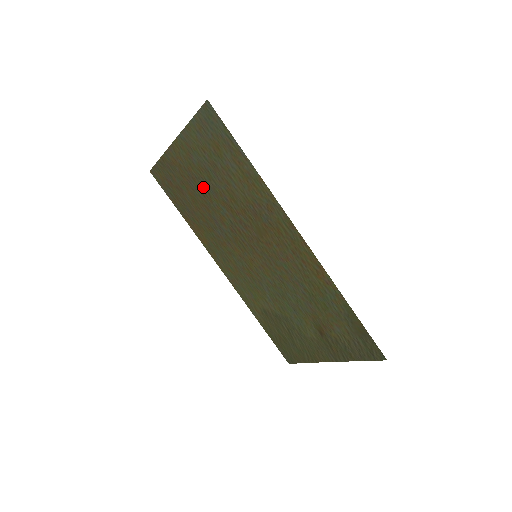
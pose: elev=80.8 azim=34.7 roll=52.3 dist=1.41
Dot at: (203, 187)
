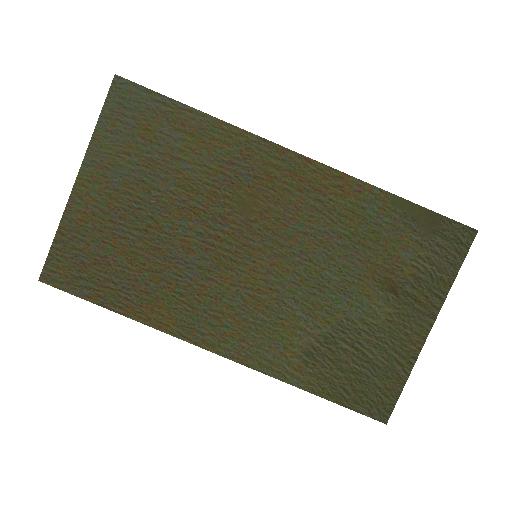
Dot at: (141, 216)
